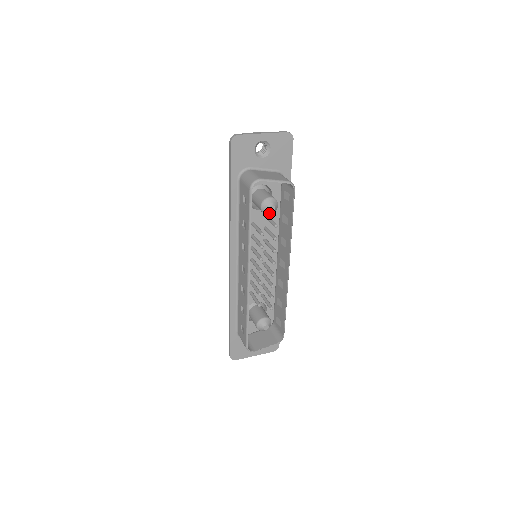
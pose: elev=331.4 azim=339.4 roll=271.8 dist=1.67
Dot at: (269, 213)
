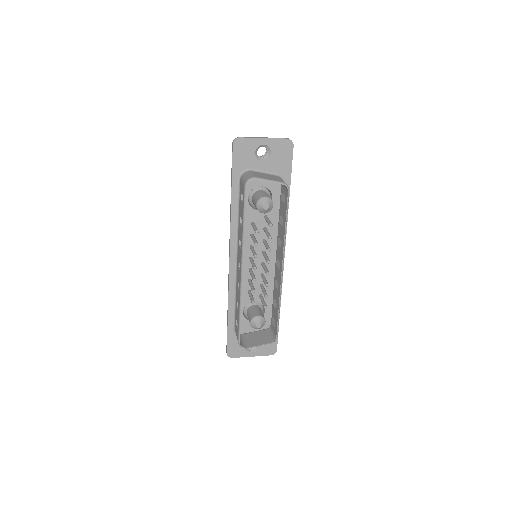
Dot at: (264, 212)
